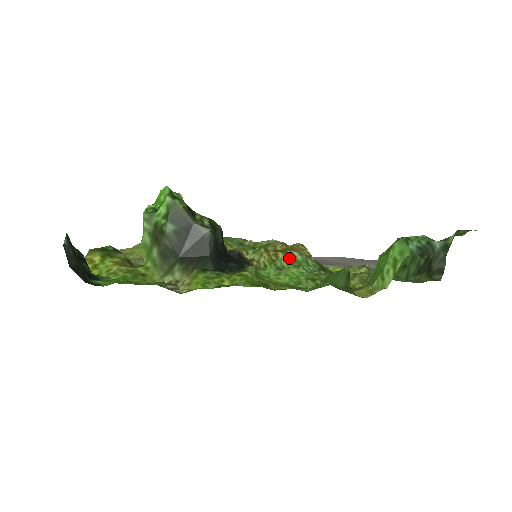
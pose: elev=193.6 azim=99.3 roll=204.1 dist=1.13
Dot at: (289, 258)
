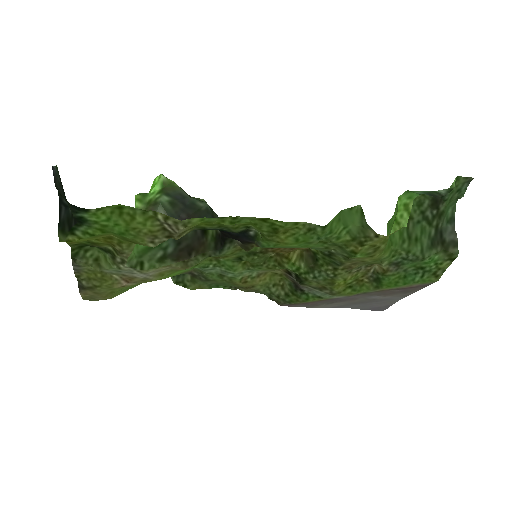
Dot at: occluded
